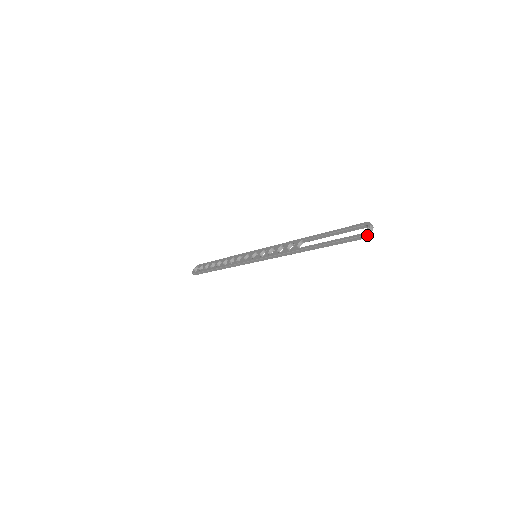
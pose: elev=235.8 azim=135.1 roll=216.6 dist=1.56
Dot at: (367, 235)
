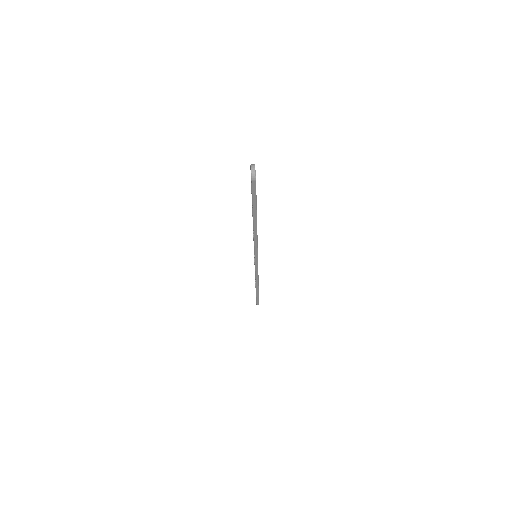
Dot at: (254, 175)
